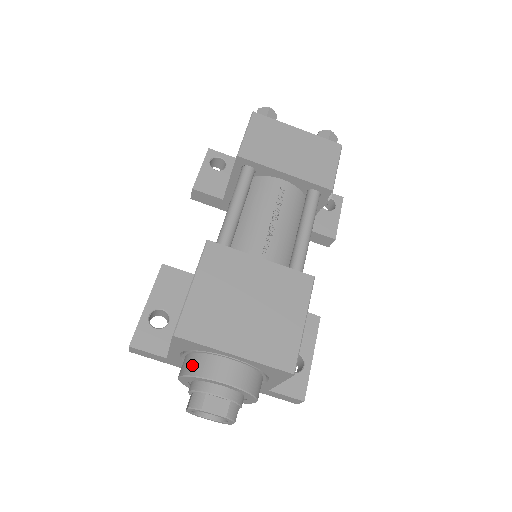
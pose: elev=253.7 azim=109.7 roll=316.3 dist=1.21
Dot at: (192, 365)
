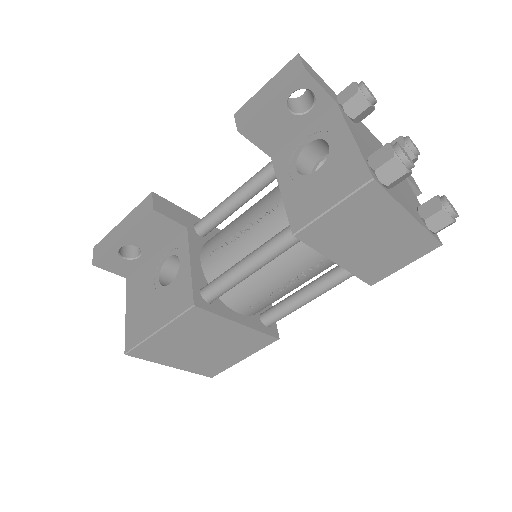
Dot at: occluded
